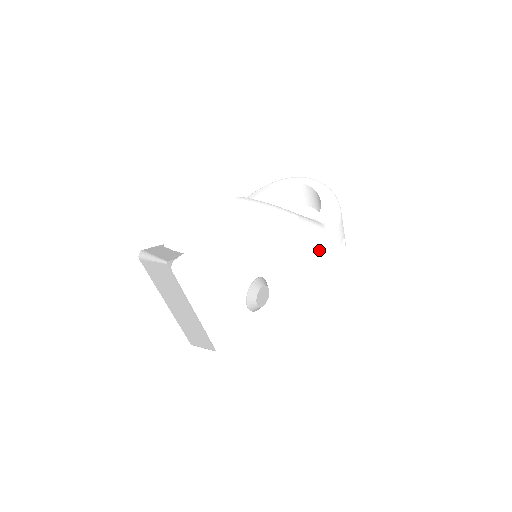
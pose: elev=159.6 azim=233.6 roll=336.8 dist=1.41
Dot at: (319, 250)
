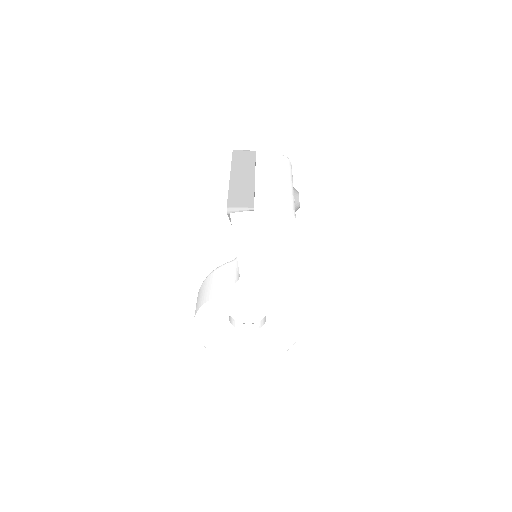
Dot at: occluded
